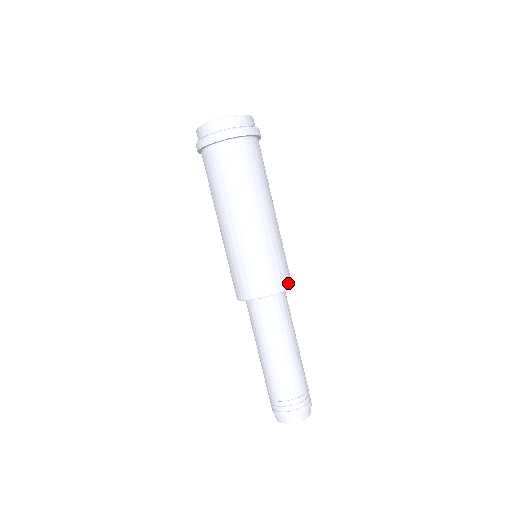
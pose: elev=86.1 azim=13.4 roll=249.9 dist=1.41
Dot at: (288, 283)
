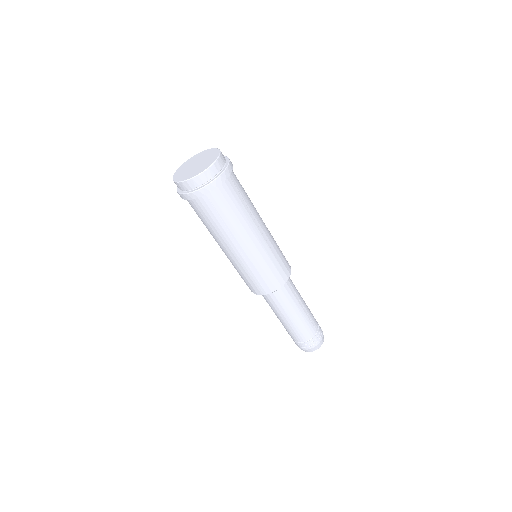
Dot at: (277, 285)
